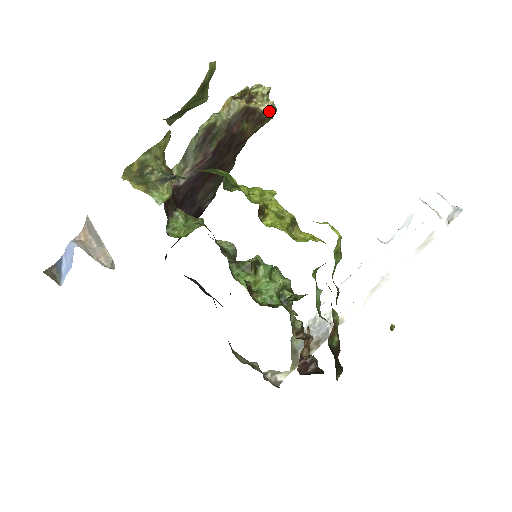
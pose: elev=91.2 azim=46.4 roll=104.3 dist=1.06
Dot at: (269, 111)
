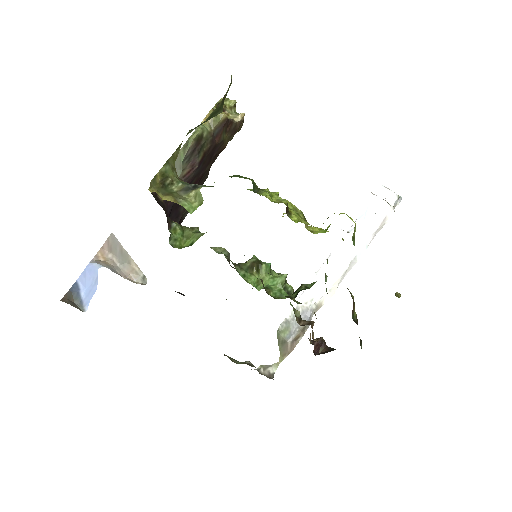
Dot at: (241, 122)
